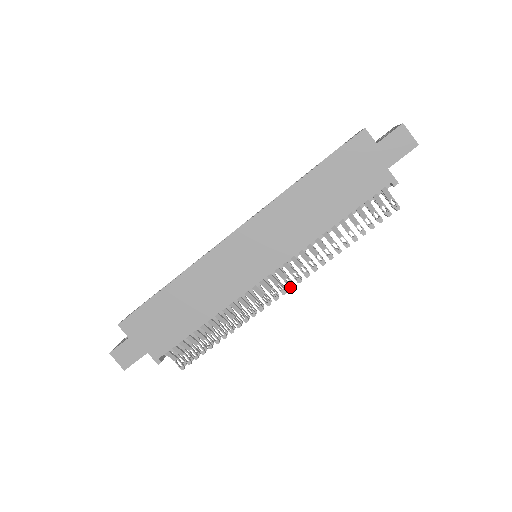
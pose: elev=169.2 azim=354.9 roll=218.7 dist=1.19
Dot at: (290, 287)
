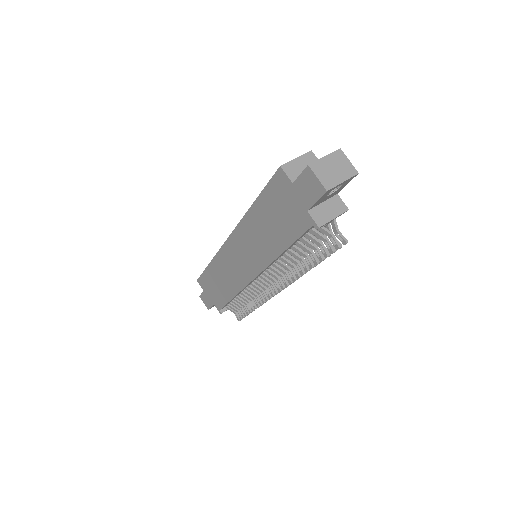
Dot at: (278, 290)
